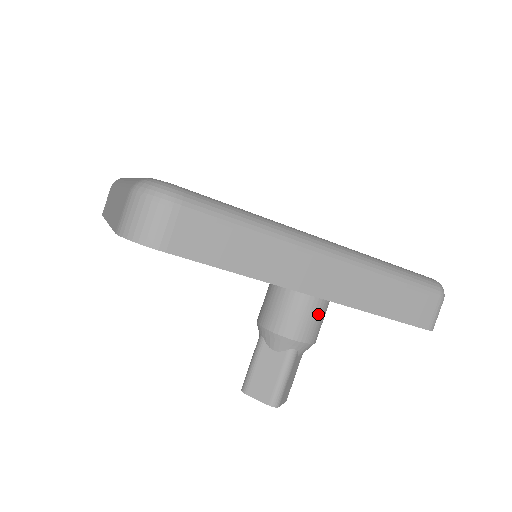
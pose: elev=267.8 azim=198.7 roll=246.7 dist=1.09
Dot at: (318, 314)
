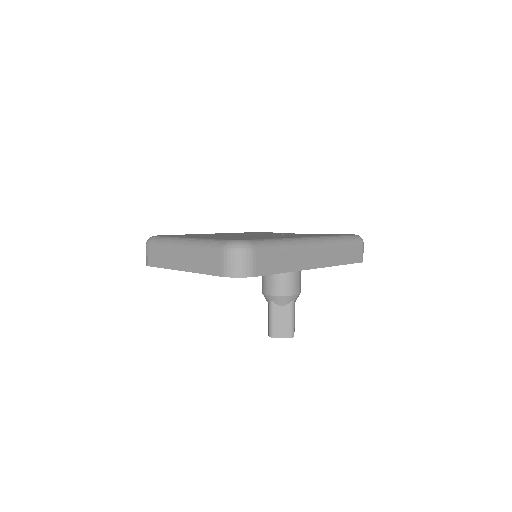
Dot at: (299, 276)
